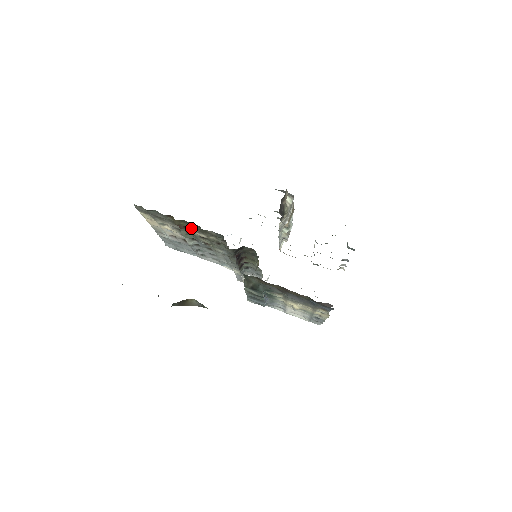
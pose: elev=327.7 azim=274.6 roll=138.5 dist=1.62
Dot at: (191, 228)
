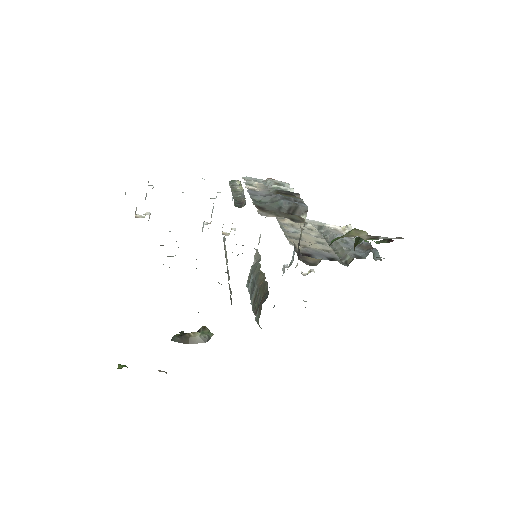
Dot at: occluded
